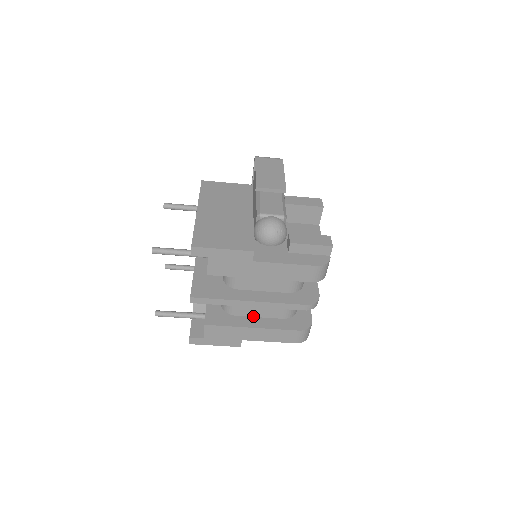
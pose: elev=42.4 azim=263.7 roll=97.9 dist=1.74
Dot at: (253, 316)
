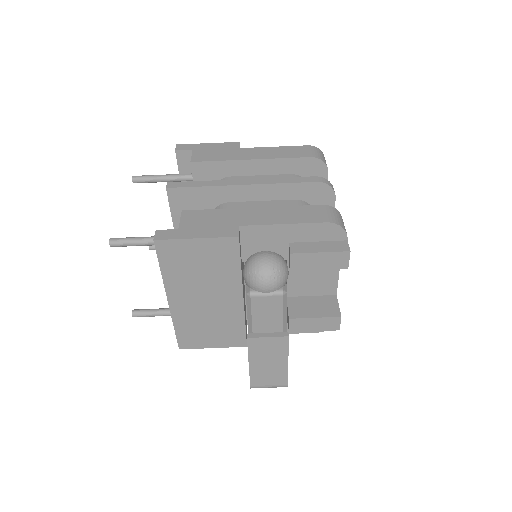
Dot at: occluded
